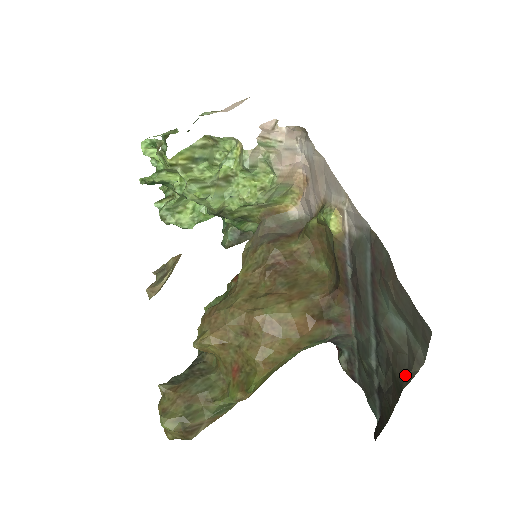
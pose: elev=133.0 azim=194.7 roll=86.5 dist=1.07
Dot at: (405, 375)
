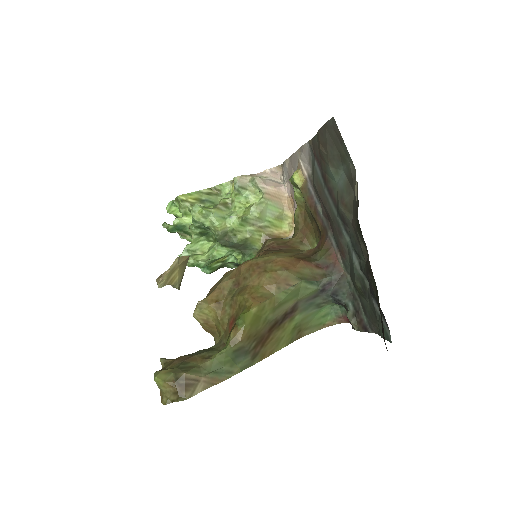
Dot at: (357, 209)
